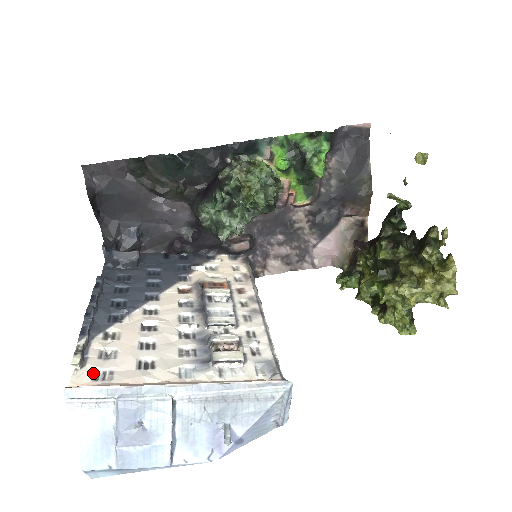
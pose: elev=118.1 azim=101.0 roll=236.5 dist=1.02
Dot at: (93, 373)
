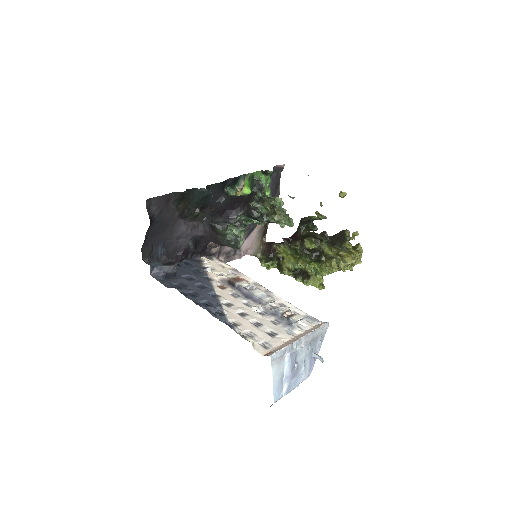
Dot at: (261, 346)
